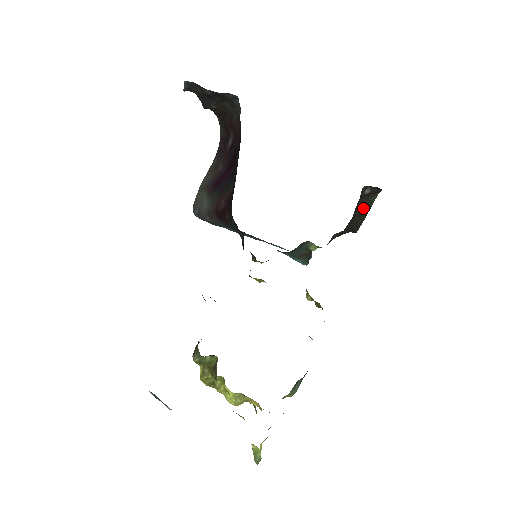
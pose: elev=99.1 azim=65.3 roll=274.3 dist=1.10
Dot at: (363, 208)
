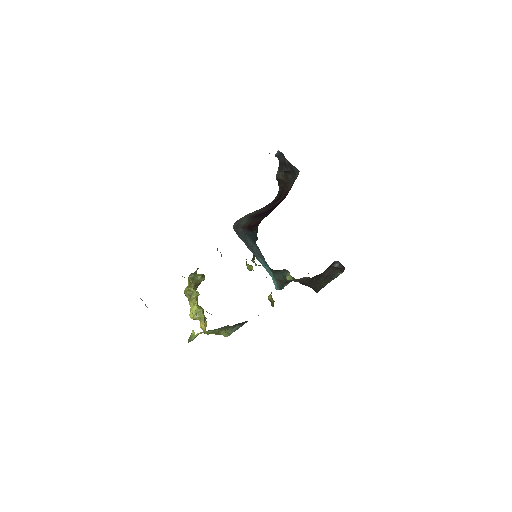
Dot at: (329, 275)
